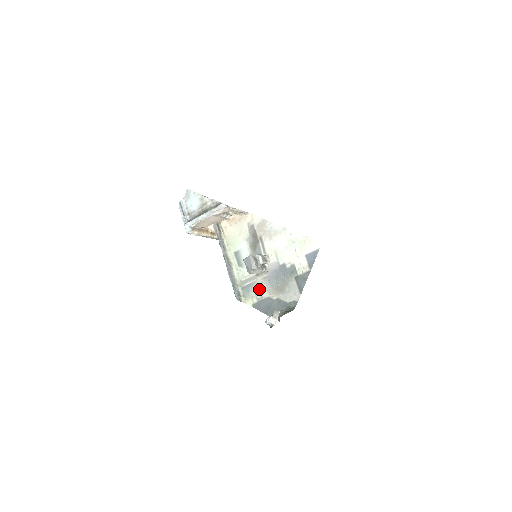
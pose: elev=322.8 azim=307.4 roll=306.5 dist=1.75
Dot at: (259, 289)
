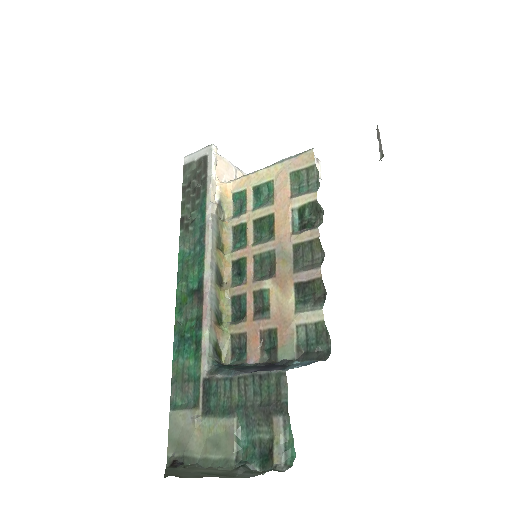
Dot at: occluded
